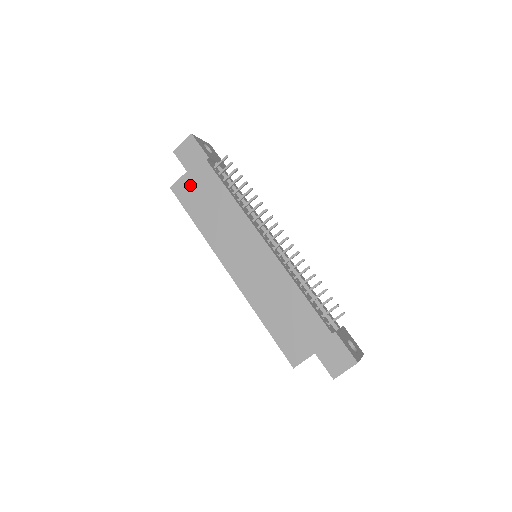
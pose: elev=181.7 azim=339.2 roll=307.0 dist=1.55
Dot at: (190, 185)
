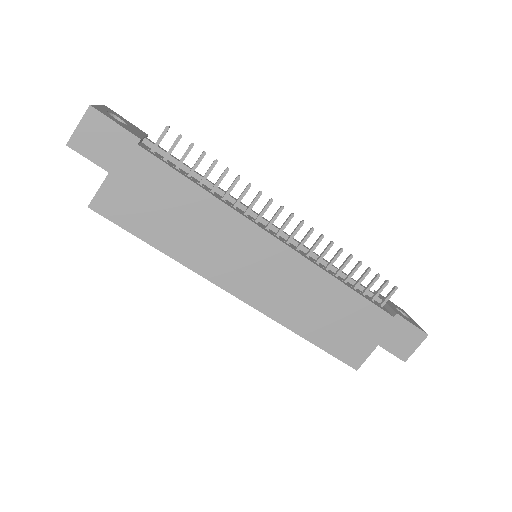
Dot at: (124, 193)
